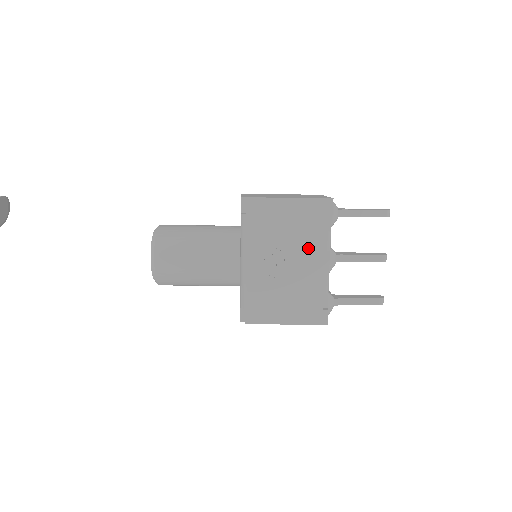
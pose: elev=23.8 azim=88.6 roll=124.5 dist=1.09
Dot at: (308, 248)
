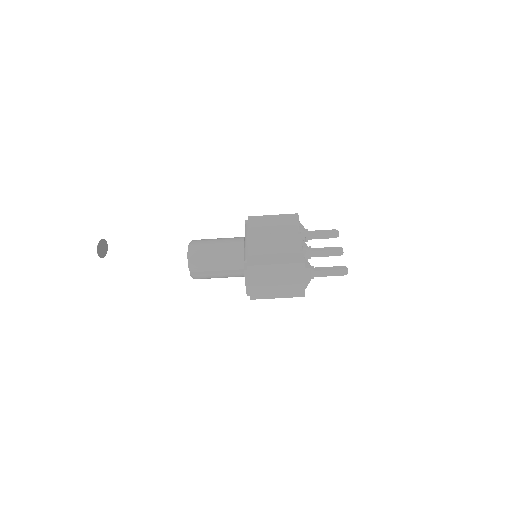
Dot at: (286, 231)
